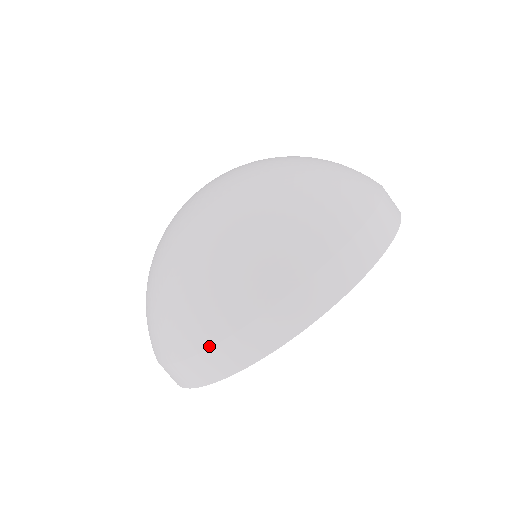
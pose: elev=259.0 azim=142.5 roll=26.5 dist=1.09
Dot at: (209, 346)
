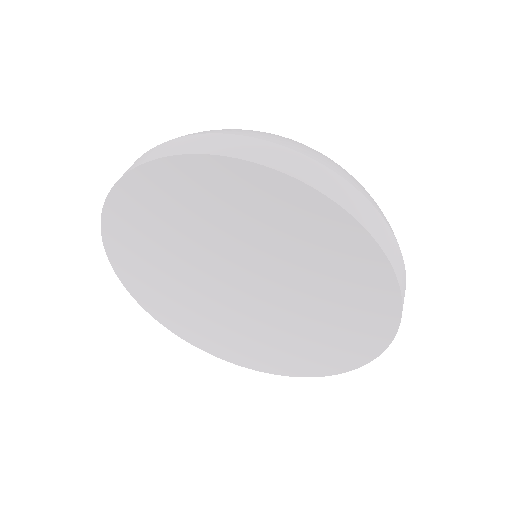
Dot at: occluded
